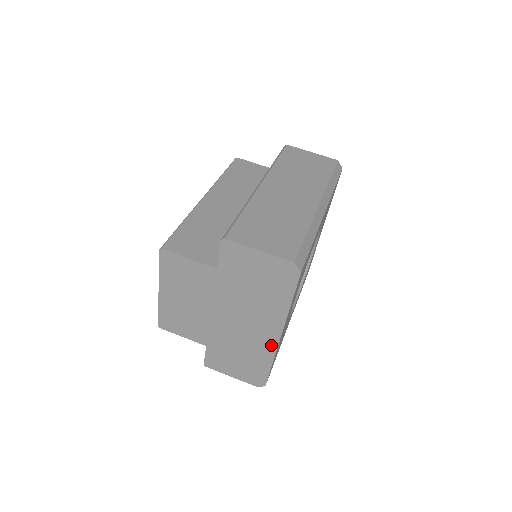
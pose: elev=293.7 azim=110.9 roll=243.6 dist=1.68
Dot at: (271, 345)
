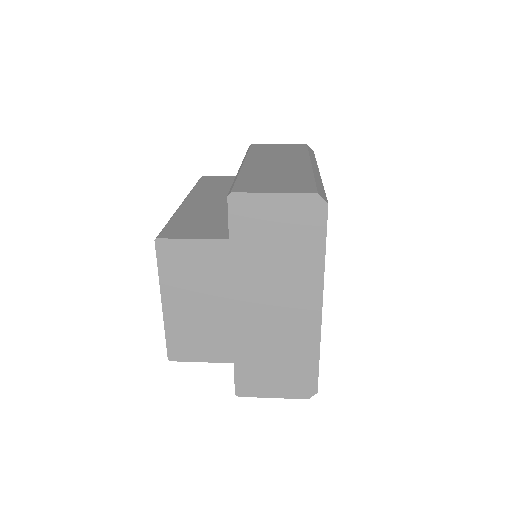
Dot at: (313, 325)
